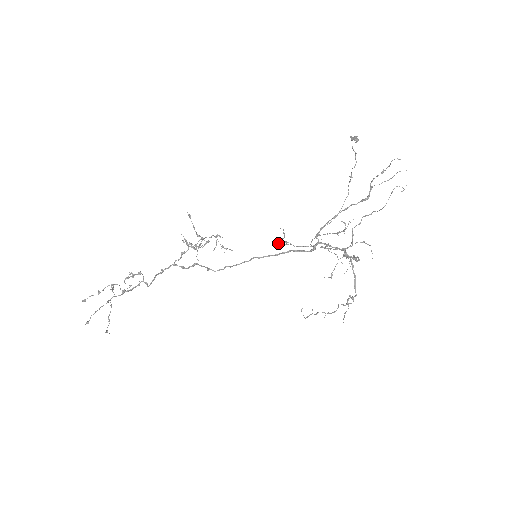
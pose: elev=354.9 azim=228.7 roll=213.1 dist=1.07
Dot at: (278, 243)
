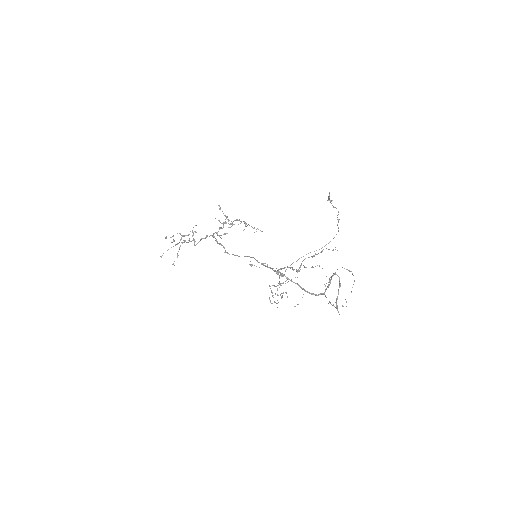
Dot at: occluded
